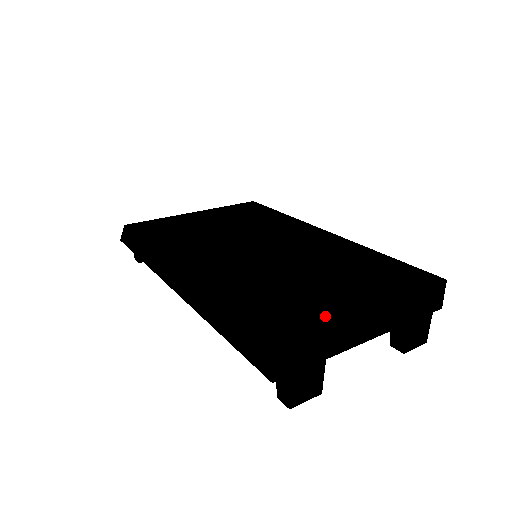
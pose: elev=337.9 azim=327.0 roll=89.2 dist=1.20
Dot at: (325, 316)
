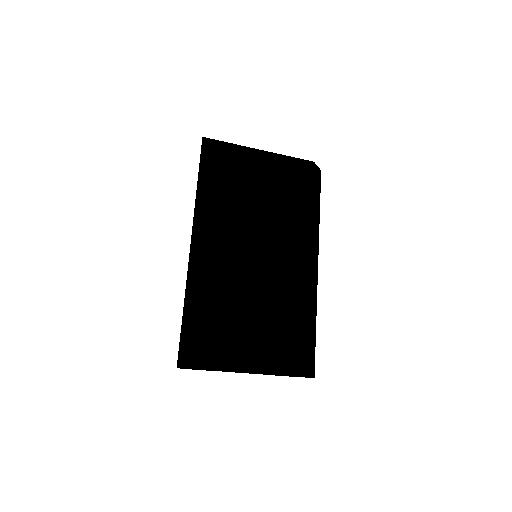
Dot at: (224, 362)
